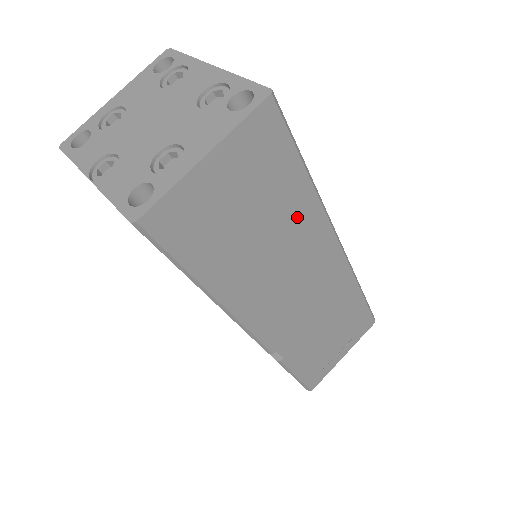
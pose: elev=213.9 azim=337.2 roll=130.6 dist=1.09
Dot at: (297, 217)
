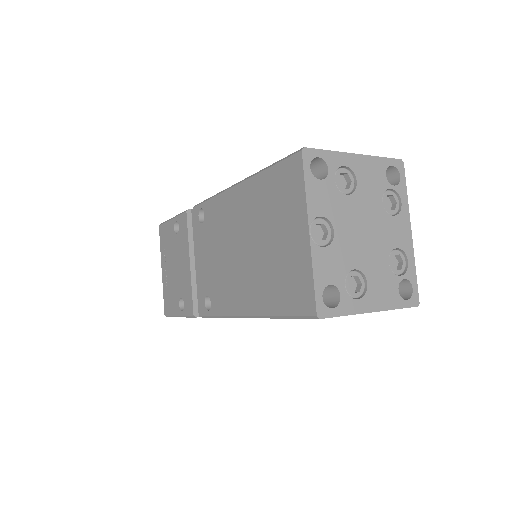
Dot at: occluded
